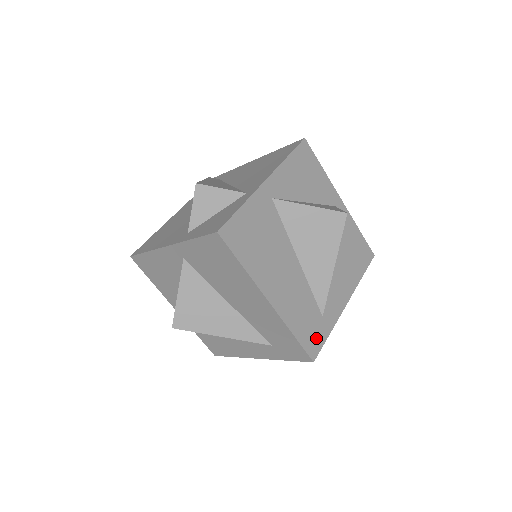
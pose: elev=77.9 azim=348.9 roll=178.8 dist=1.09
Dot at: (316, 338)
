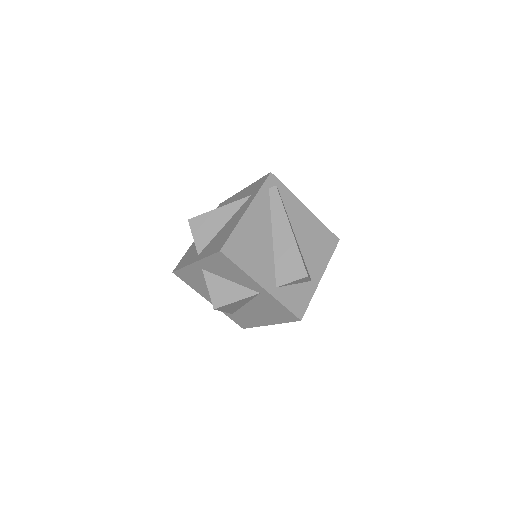
Dot at: occluded
